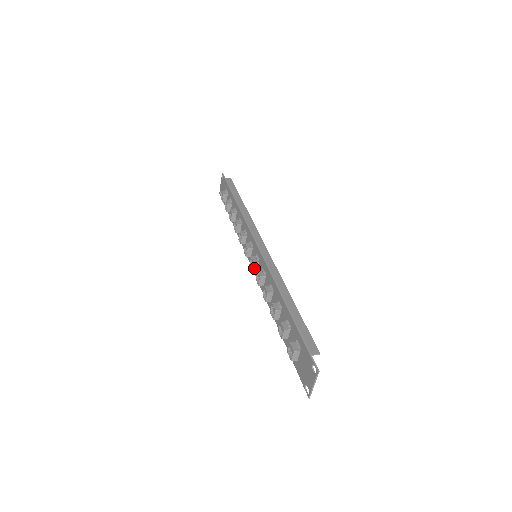
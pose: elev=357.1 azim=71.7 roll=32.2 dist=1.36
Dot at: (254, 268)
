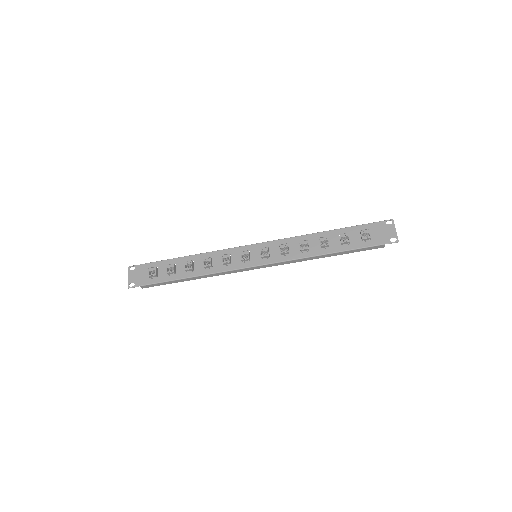
Dot at: (269, 254)
